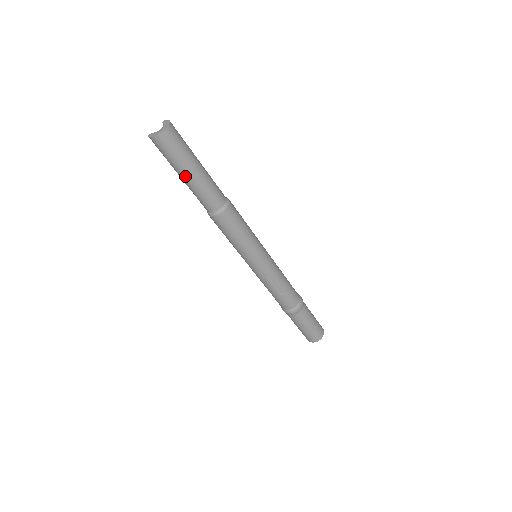
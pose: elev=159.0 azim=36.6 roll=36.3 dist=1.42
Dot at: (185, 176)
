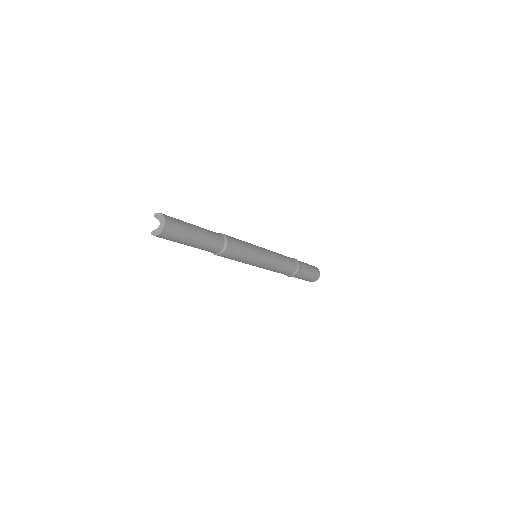
Dot at: (191, 243)
